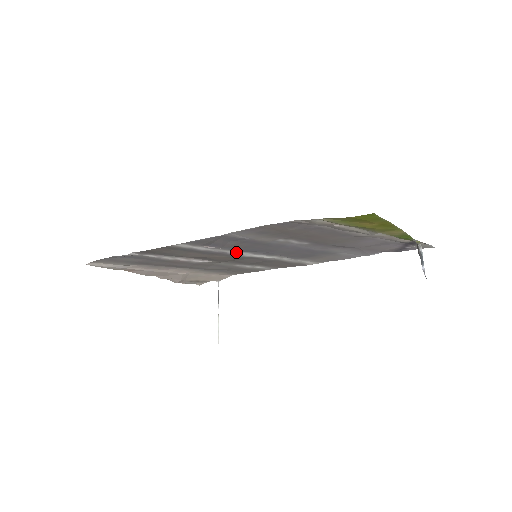
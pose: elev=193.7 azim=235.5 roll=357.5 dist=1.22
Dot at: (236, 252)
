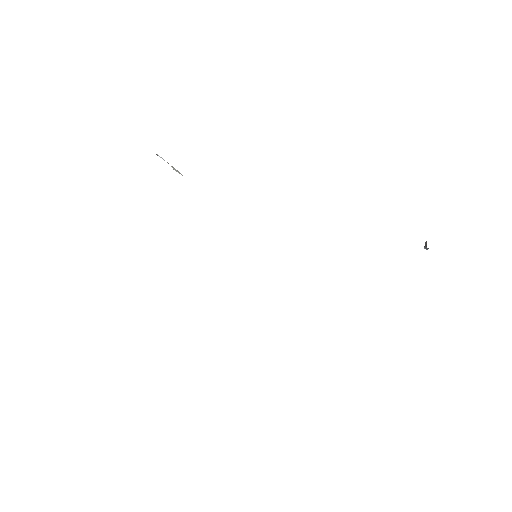
Dot at: occluded
